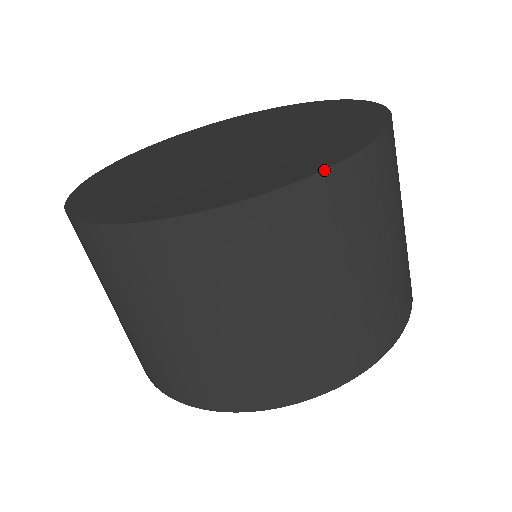
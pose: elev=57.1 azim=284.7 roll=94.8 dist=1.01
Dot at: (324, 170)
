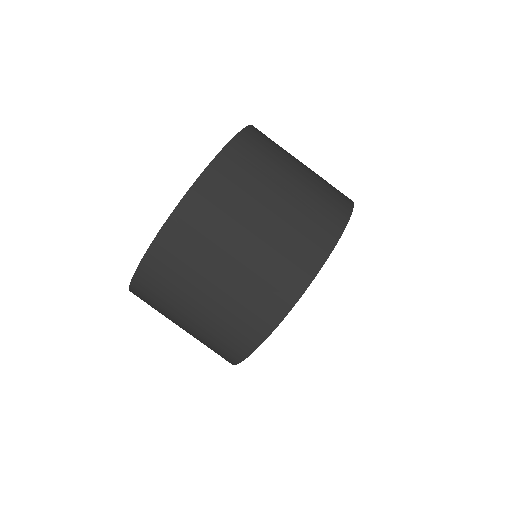
Dot at: (229, 141)
